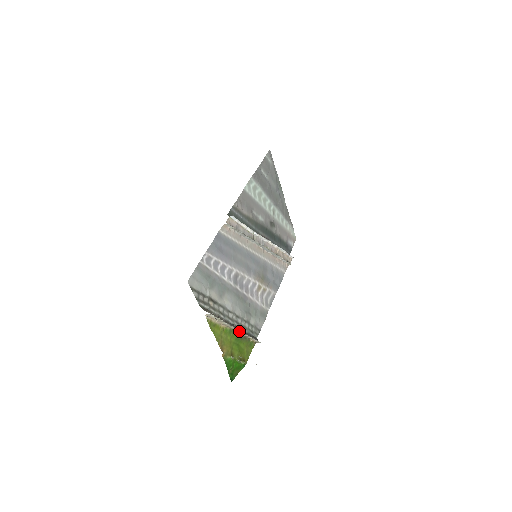
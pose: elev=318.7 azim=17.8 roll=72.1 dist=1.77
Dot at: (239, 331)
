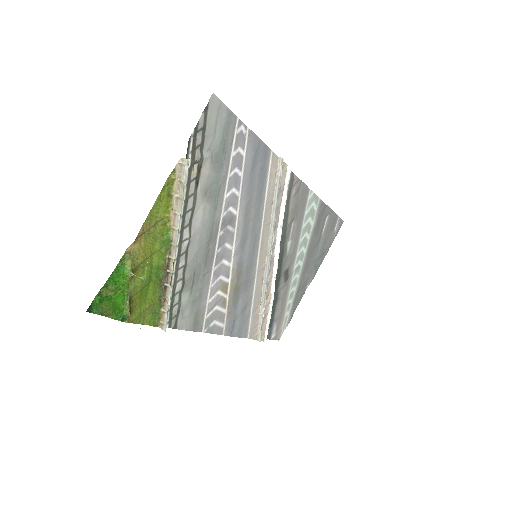
Dot at: (172, 263)
